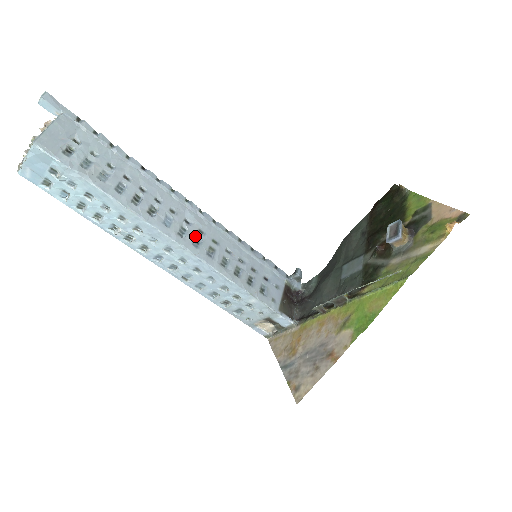
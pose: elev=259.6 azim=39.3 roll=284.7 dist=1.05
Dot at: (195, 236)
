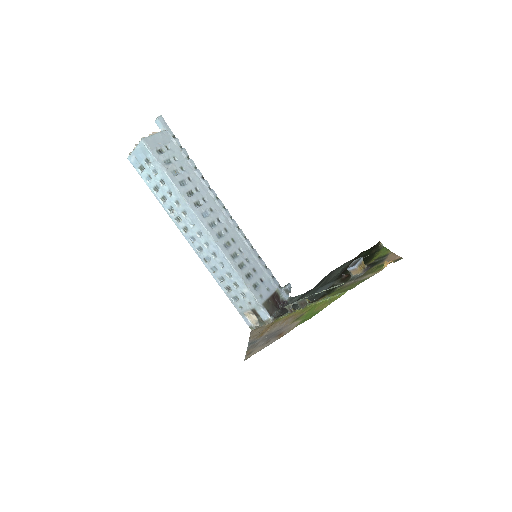
Dot at: (220, 231)
